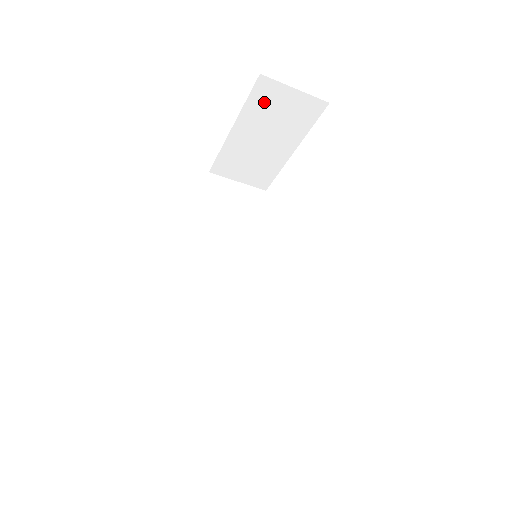
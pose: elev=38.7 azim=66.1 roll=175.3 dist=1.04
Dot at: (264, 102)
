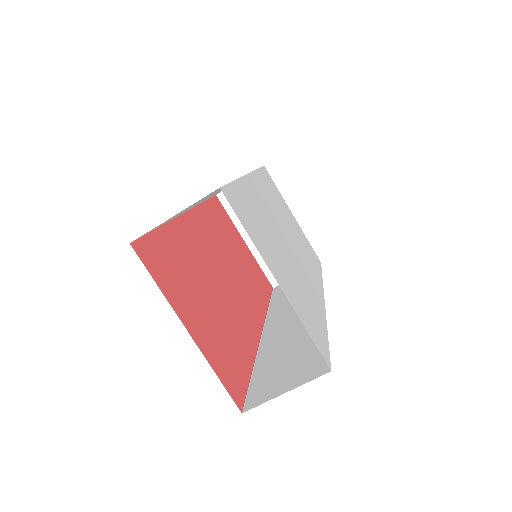
Dot at: occluded
